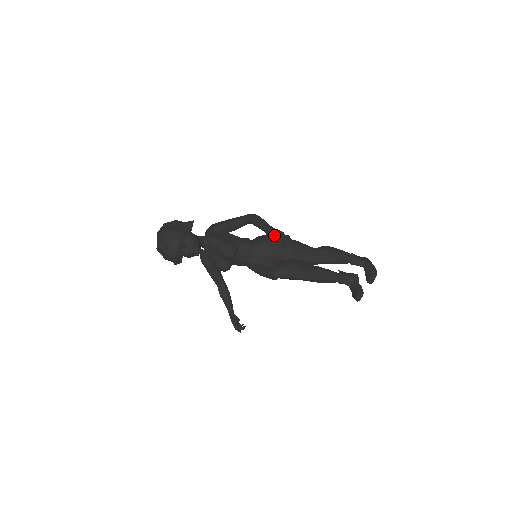
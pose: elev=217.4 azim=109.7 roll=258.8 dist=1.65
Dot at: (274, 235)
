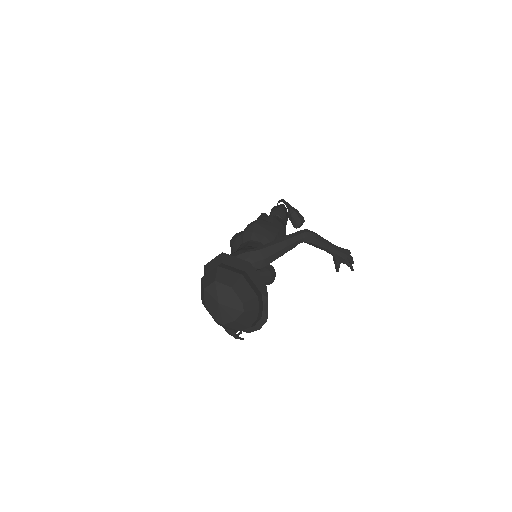
Dot at: (347, 258)
